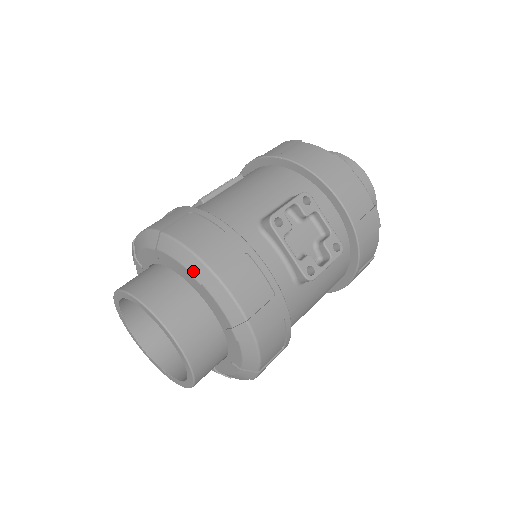
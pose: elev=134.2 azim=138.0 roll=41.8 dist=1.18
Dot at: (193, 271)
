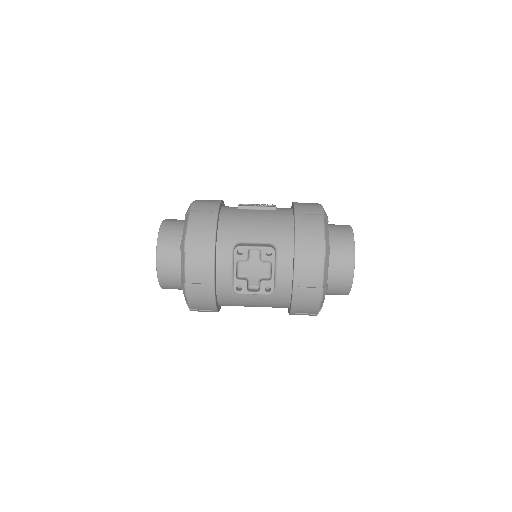
Dot at: (182, 241)
